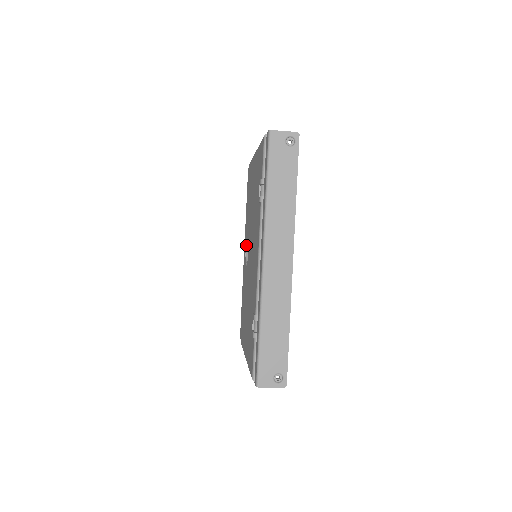
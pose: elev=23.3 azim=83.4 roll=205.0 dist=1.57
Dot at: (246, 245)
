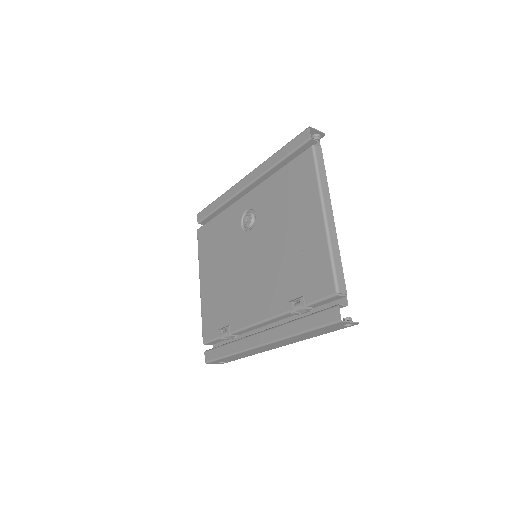
Dot at: (253, 206)
